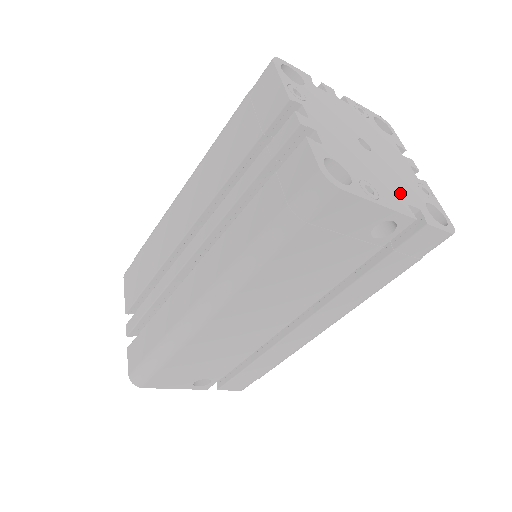
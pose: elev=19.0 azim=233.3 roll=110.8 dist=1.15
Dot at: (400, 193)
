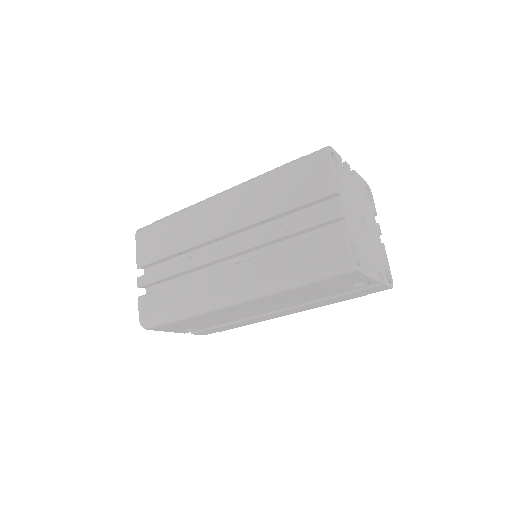
Dot at: (375, 262)
